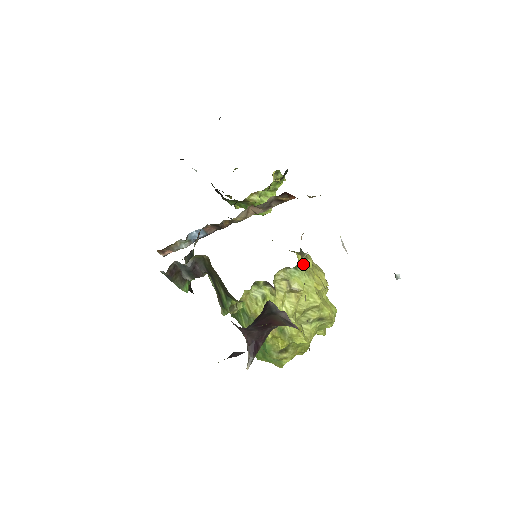
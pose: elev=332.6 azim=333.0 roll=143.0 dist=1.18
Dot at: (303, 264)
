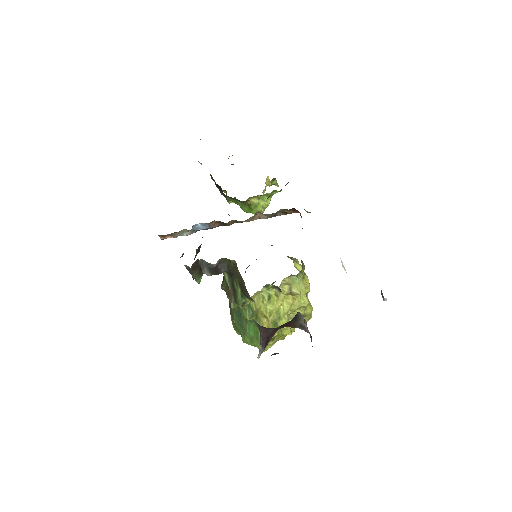
Dot at: occluded
